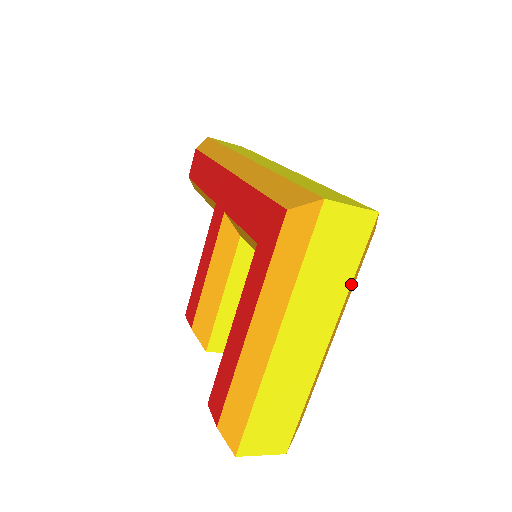
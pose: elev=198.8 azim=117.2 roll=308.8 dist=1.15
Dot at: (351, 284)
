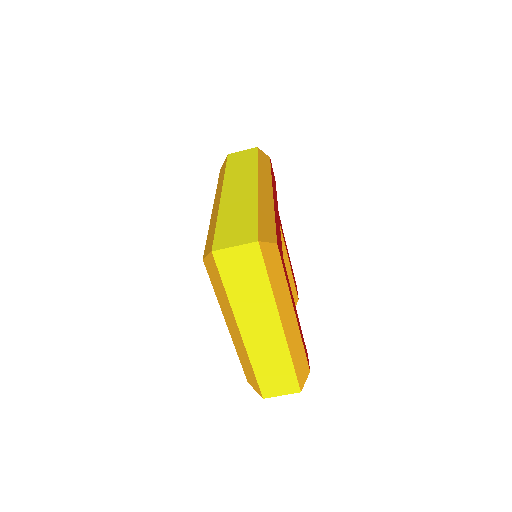
Dot at: (271, 288)
